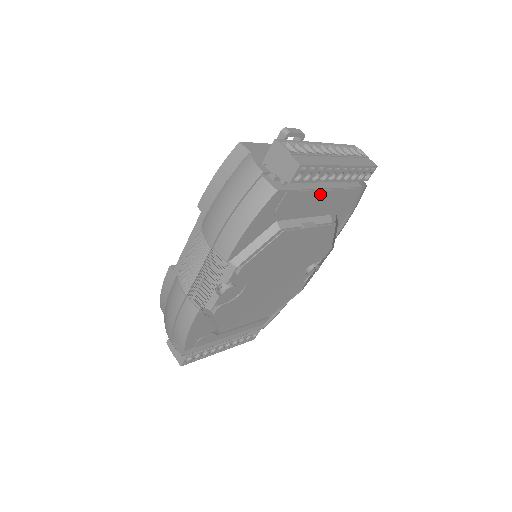
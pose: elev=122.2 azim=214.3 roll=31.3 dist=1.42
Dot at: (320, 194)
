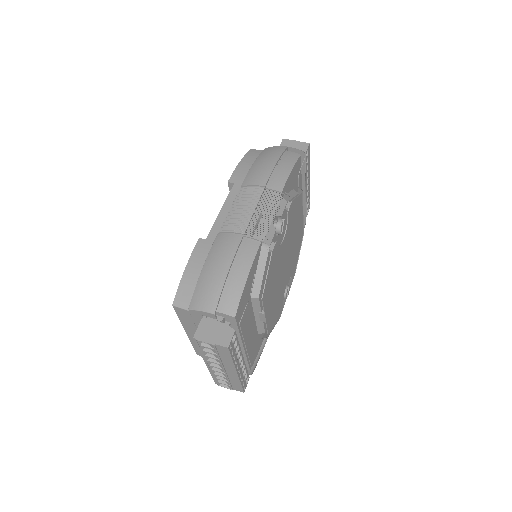
Dot at: occluded
